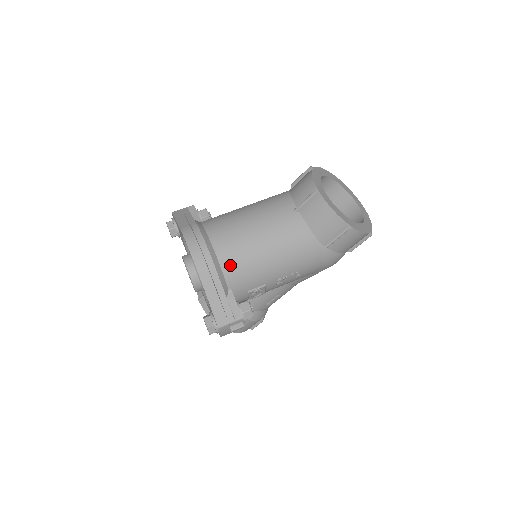
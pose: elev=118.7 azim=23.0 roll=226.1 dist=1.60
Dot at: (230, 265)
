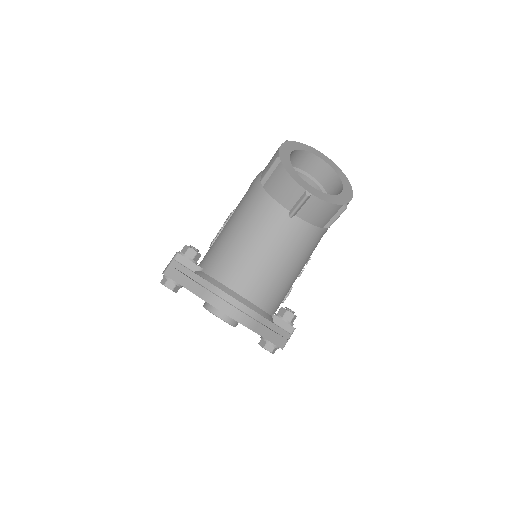
Dot at: (267, 301)
